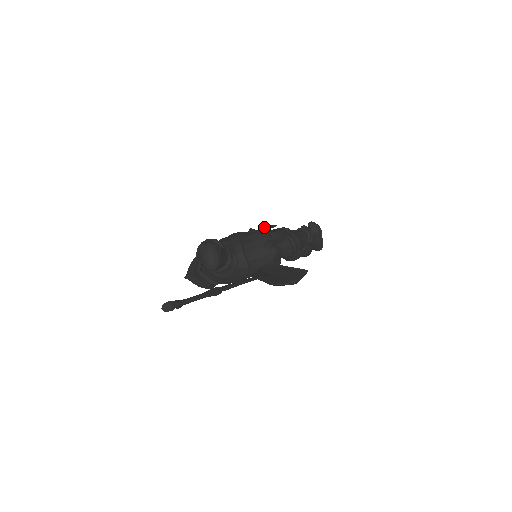
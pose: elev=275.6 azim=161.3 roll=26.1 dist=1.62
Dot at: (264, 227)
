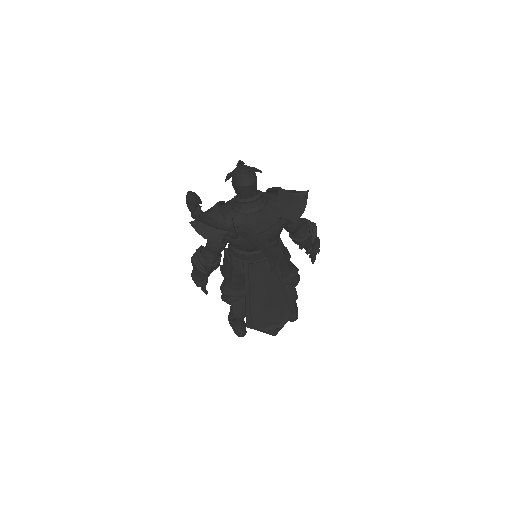
Dot at: occluded
